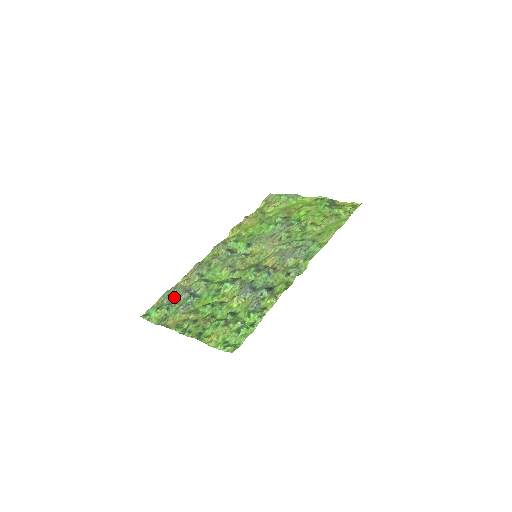
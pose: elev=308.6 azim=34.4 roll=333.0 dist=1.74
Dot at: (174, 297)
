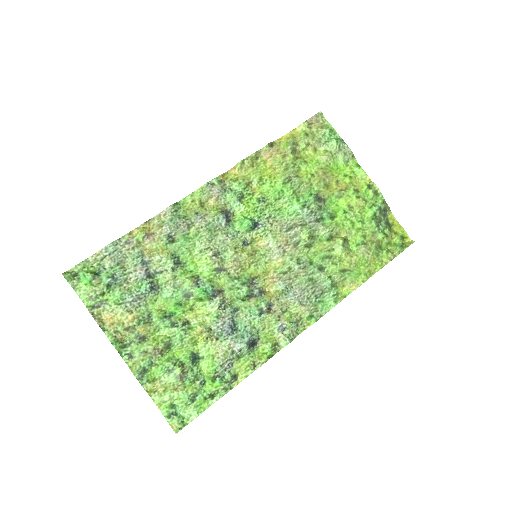
Dot at: (122, 263)
